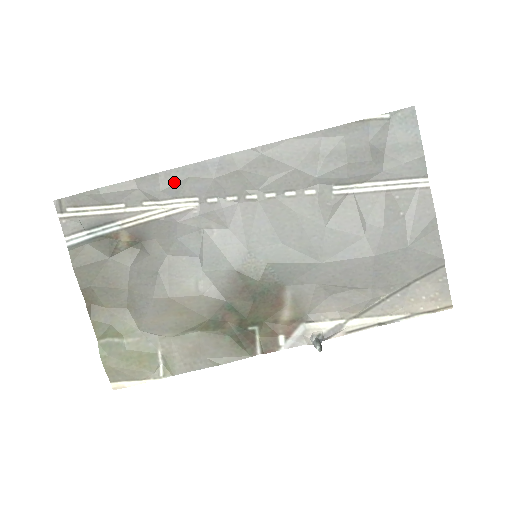
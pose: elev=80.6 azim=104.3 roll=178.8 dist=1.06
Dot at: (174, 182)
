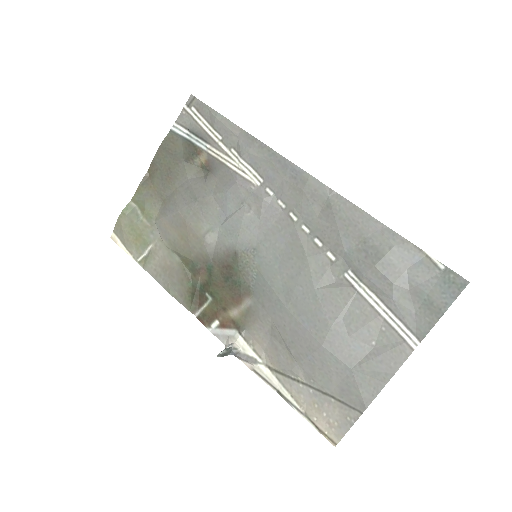
Dot at: (260, 155)
